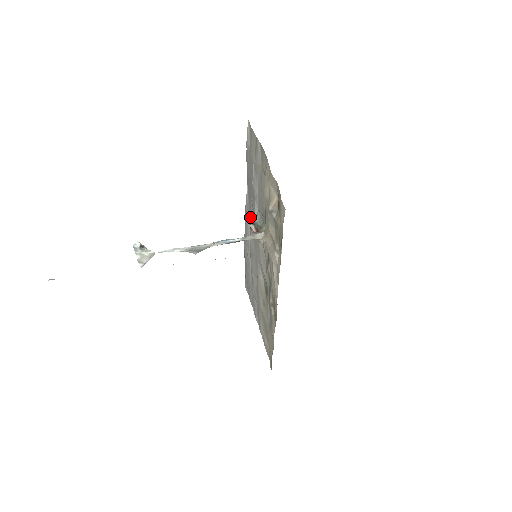
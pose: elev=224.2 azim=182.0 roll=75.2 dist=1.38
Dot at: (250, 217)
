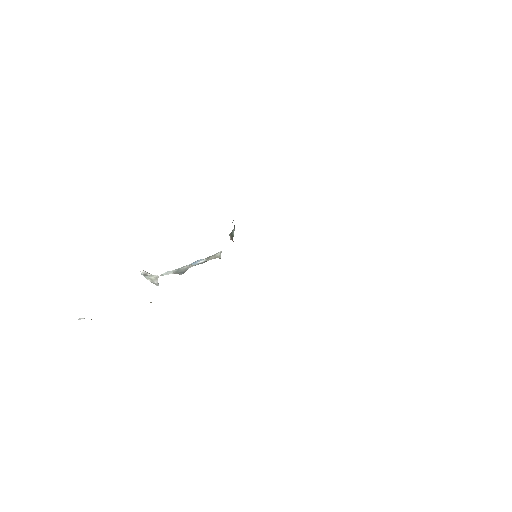
Dot at: occluded
